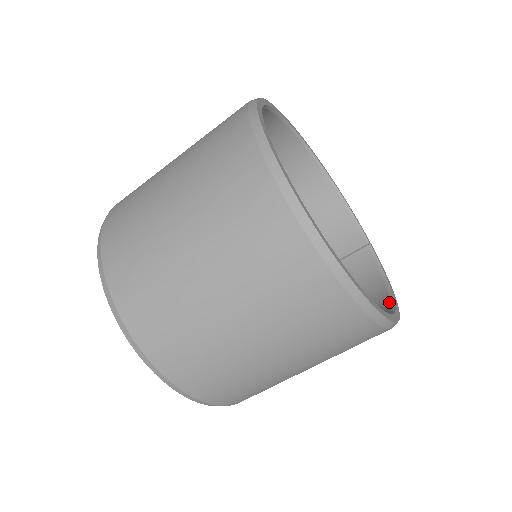
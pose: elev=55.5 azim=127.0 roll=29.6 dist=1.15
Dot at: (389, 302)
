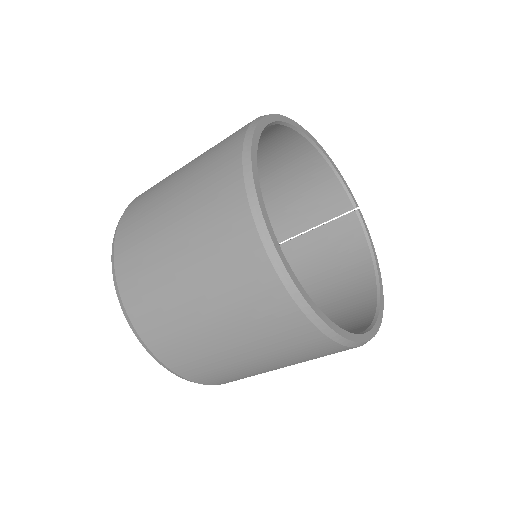
Dot at: (375, 282)
